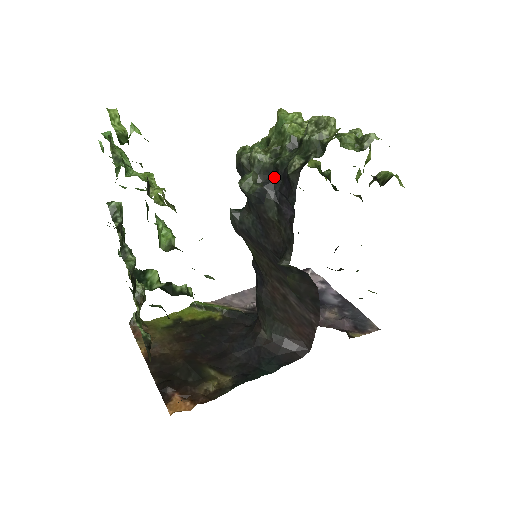
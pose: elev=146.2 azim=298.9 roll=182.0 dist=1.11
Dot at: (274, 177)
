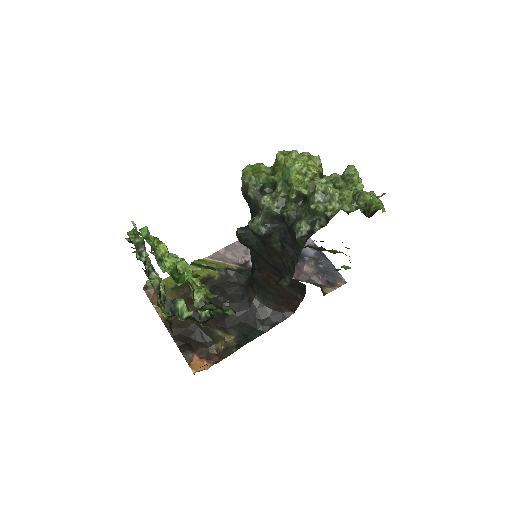
Dot at: (280, 222)
